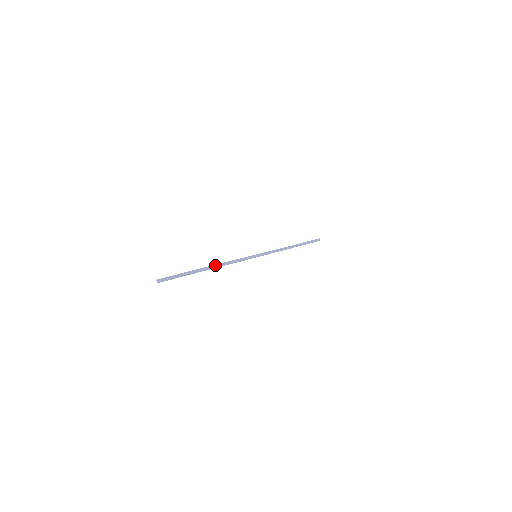
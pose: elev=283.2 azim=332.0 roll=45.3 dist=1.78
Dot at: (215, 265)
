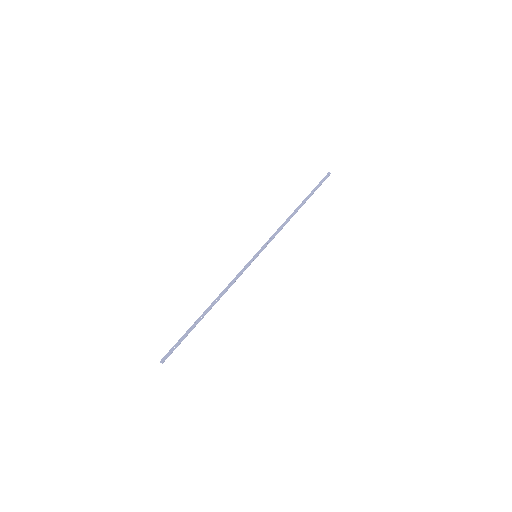
Dot at: (213, 302)
